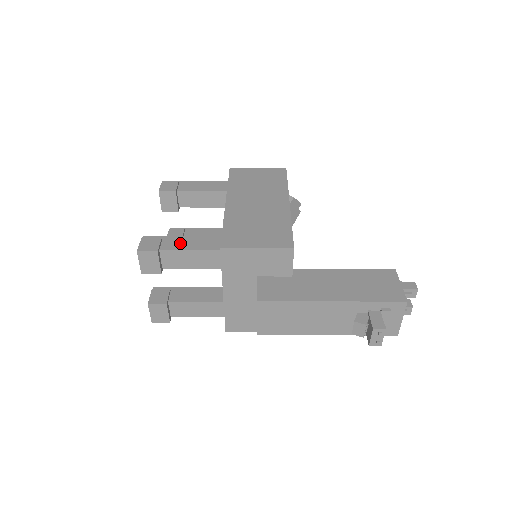
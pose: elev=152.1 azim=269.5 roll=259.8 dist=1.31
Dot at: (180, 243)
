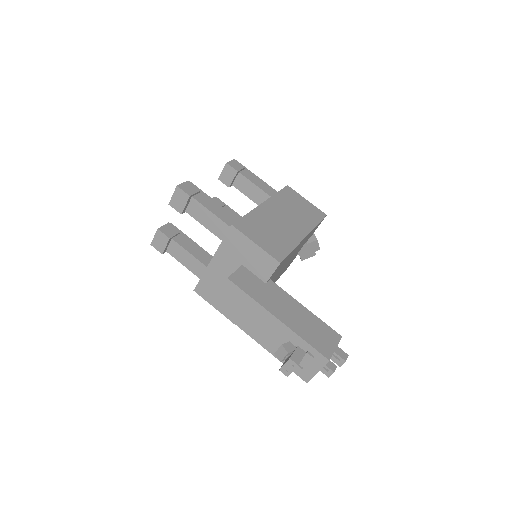
Dot at: (209, 203)
